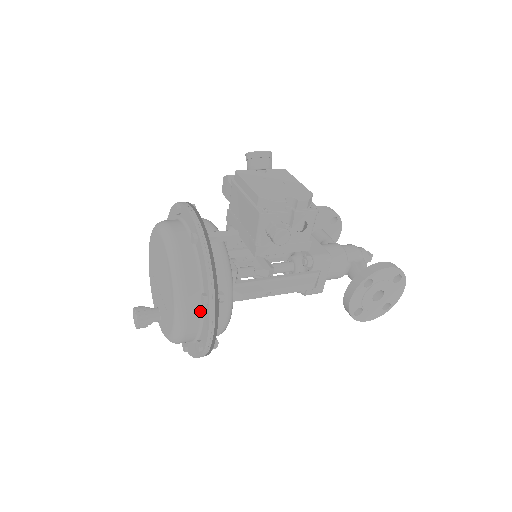
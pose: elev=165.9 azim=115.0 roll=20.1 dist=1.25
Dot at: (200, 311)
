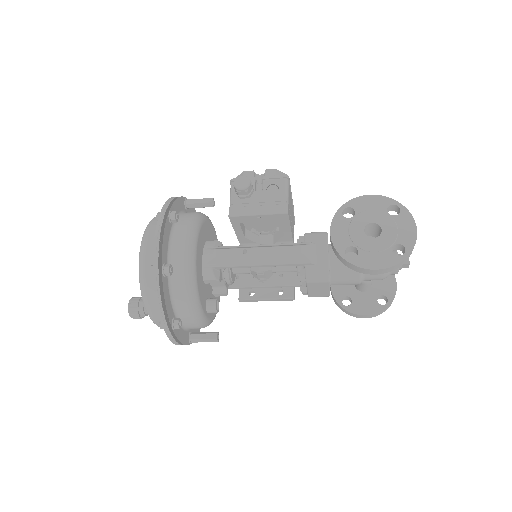
Dot at: occluded
